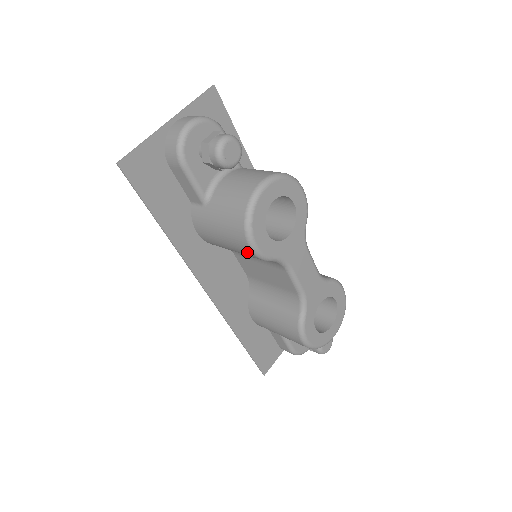
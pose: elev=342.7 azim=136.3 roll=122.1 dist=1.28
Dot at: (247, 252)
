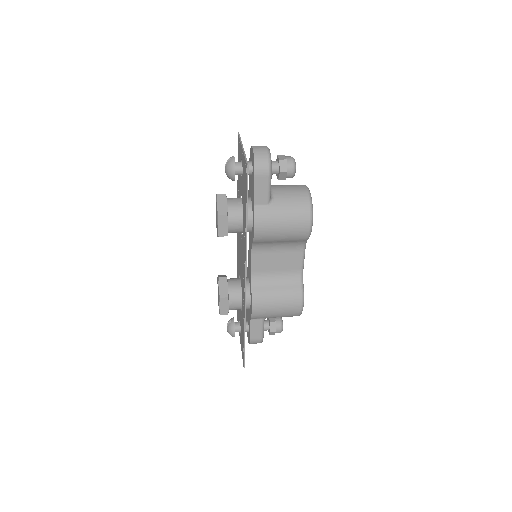
Dot at: (303, 232)
